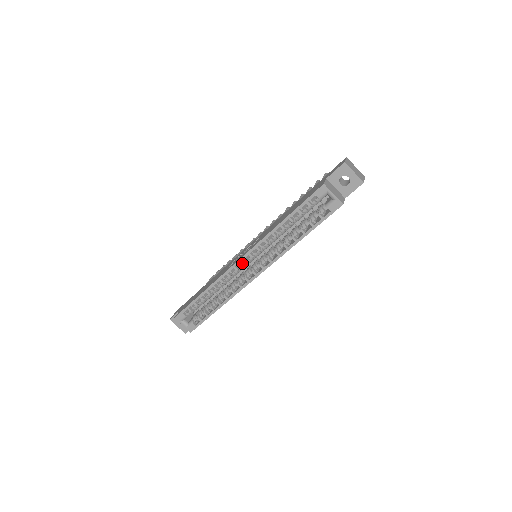
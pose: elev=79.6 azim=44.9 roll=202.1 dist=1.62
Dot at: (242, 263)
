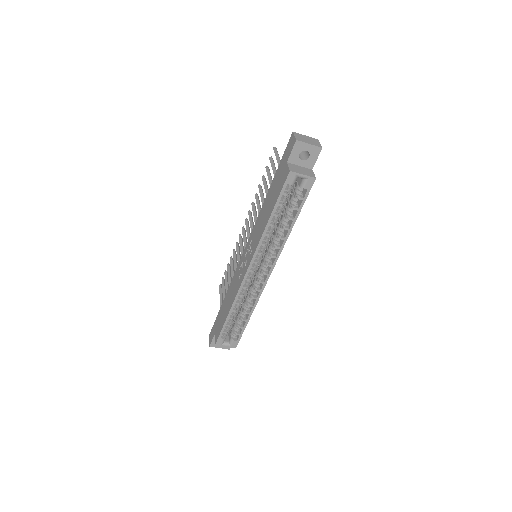
Dot at: occluded
